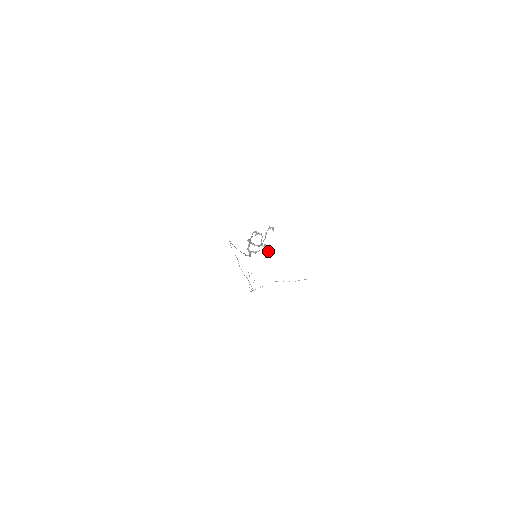
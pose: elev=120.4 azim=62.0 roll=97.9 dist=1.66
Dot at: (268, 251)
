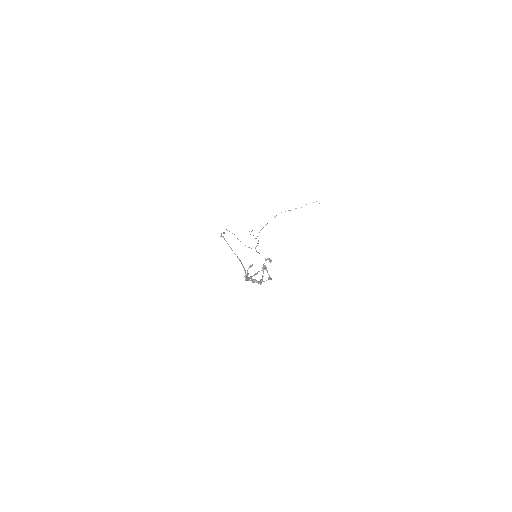
Dot at: (270, 279)
